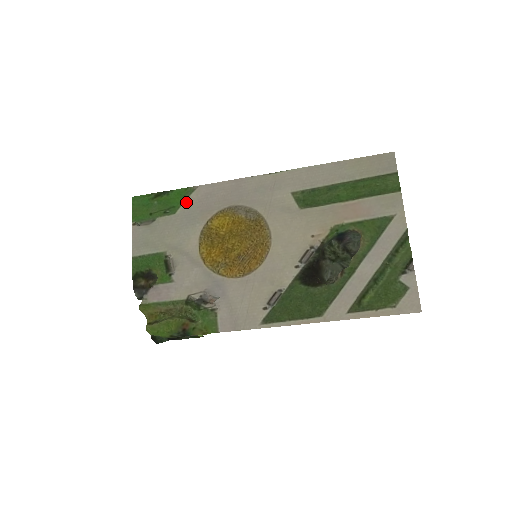
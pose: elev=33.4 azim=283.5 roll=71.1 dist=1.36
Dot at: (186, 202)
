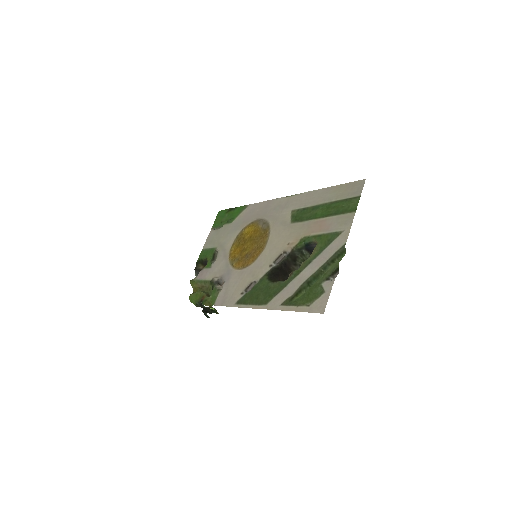
Dot at: (239, 215)
